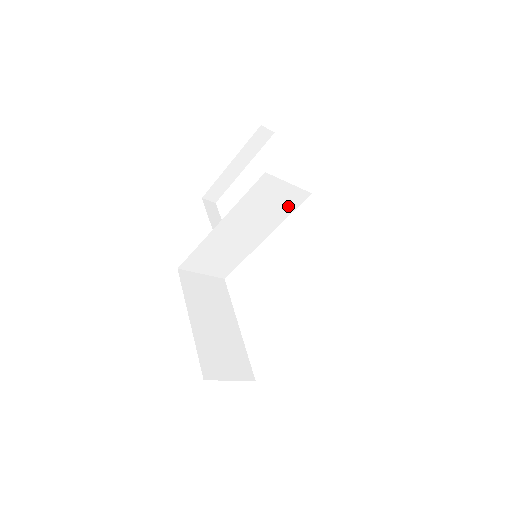
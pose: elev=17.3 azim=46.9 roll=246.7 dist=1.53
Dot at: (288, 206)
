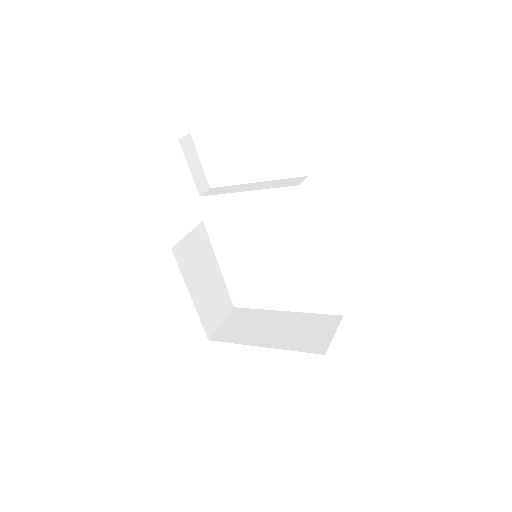
Dot at: occluded
